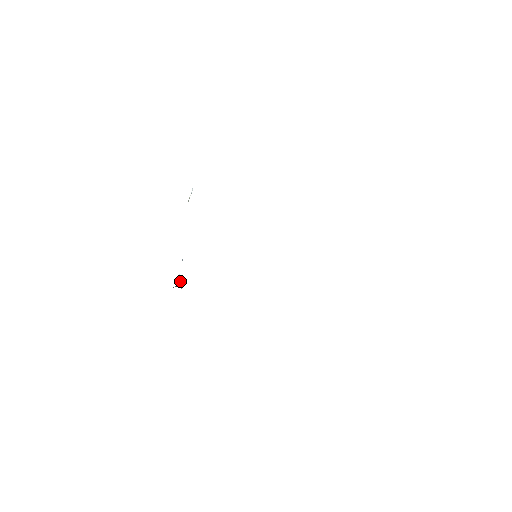
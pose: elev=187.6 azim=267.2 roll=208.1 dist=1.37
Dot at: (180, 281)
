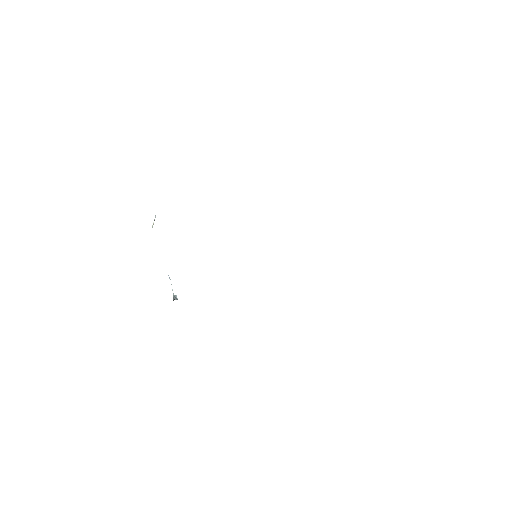
Dot at: (175, 295)
